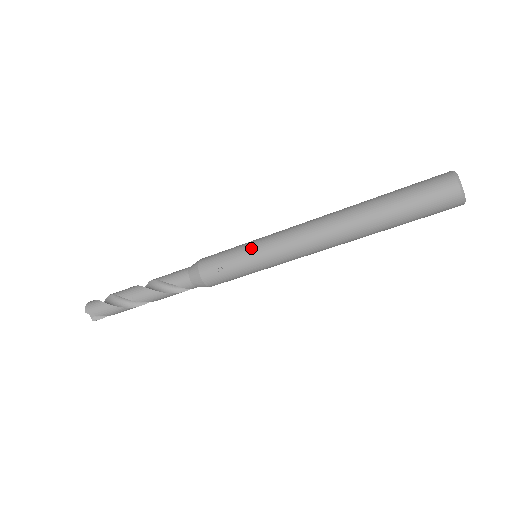
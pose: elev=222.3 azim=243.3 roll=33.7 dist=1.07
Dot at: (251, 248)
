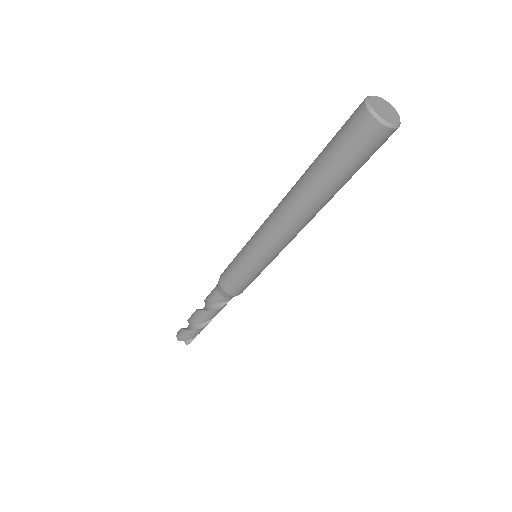
Dot at: (243, 253)
